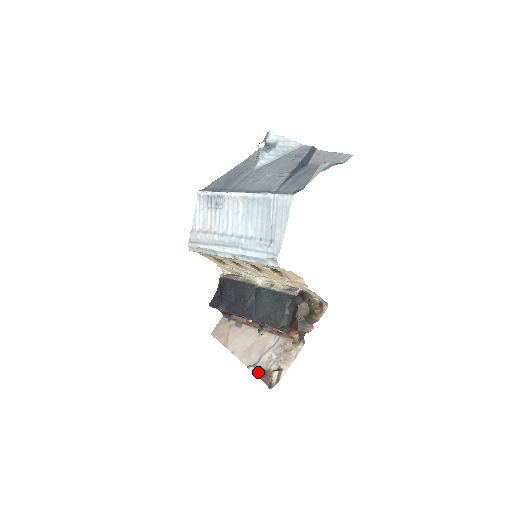
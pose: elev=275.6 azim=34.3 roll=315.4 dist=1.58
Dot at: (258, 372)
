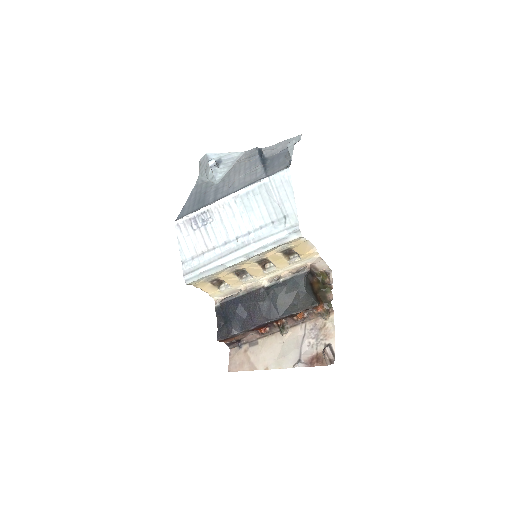
Dot at: (307, 363)
